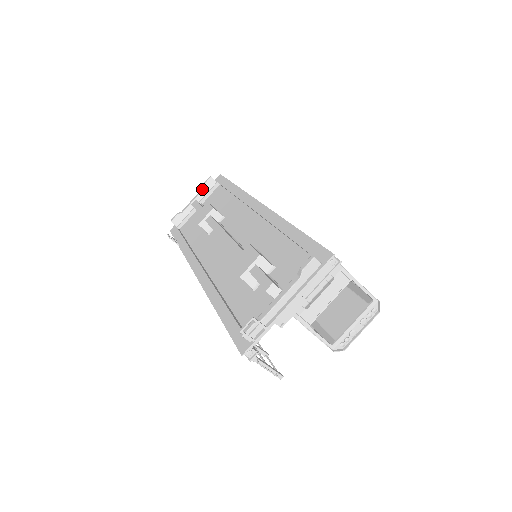
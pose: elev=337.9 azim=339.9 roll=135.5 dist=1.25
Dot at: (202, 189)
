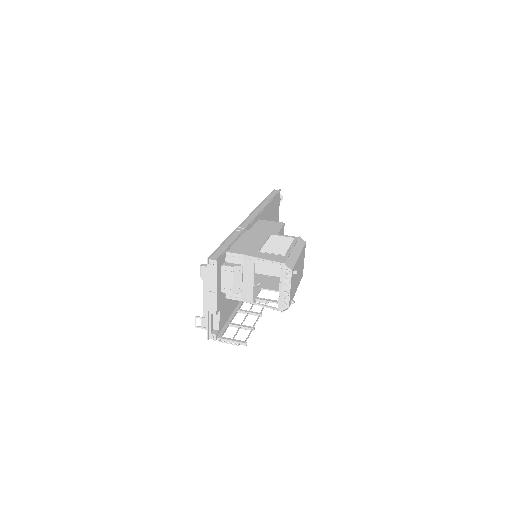
Dot at: occluded
